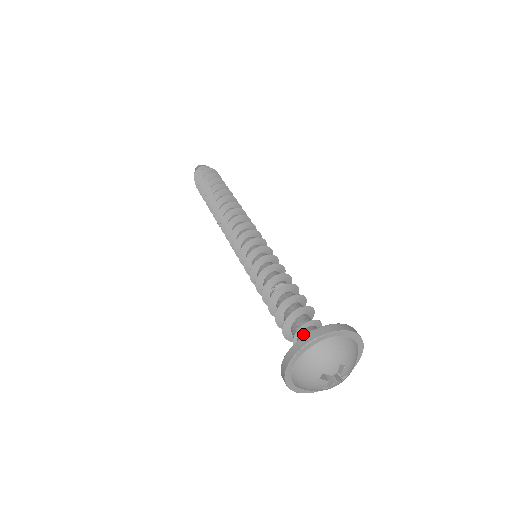
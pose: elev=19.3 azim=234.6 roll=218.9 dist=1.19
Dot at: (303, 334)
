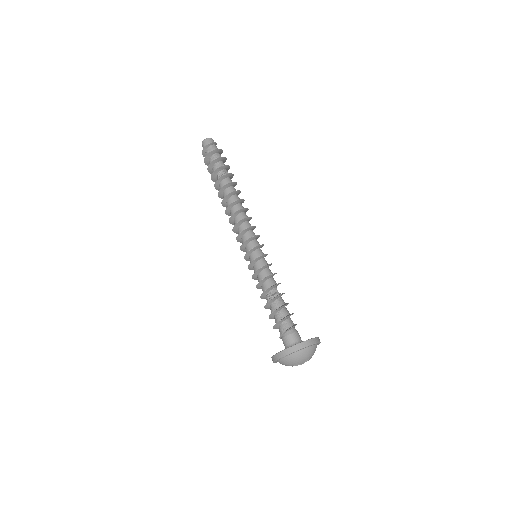
Dot at: (287, 335)
